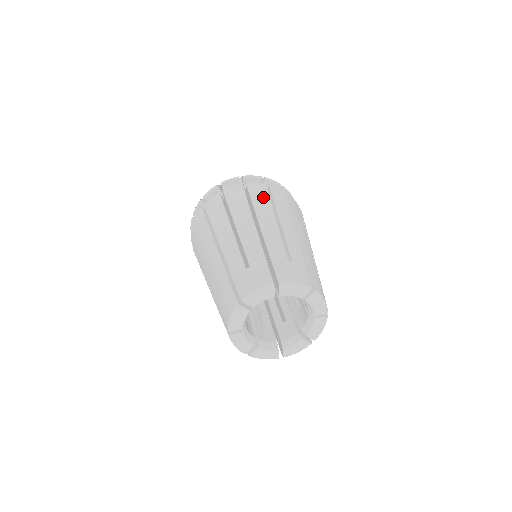
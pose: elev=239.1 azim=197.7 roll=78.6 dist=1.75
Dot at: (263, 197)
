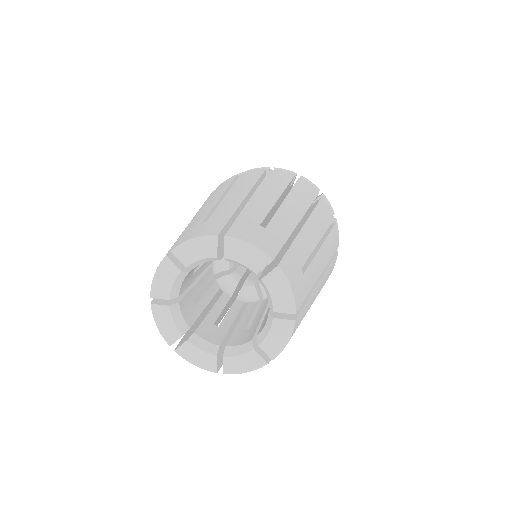
Dot at: (224, 186)
